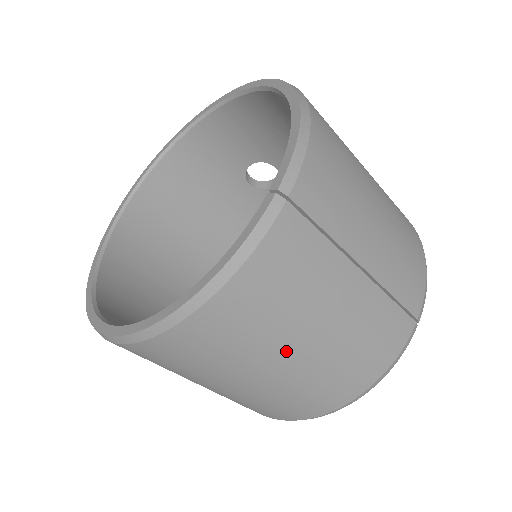
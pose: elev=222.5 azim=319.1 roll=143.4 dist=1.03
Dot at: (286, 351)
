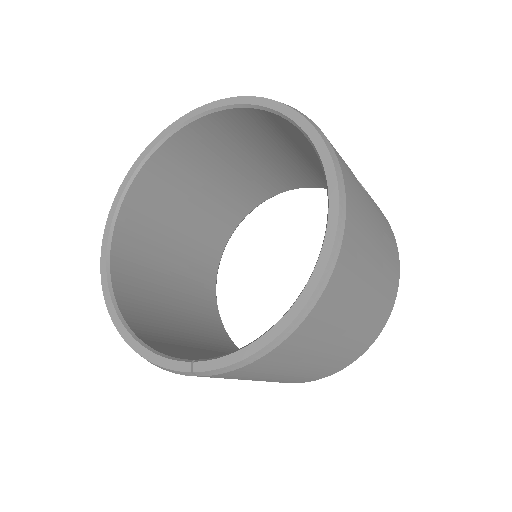
Dot at: occluded
